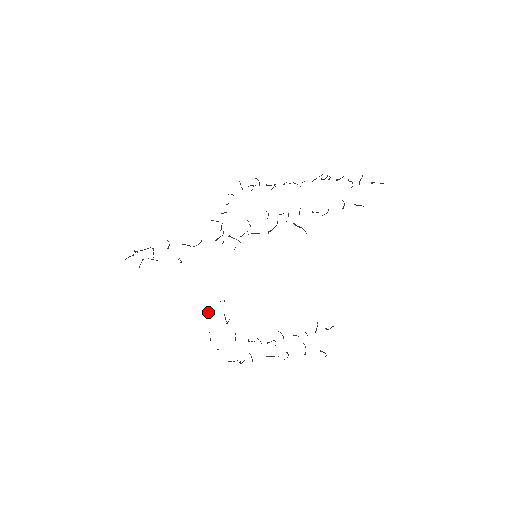
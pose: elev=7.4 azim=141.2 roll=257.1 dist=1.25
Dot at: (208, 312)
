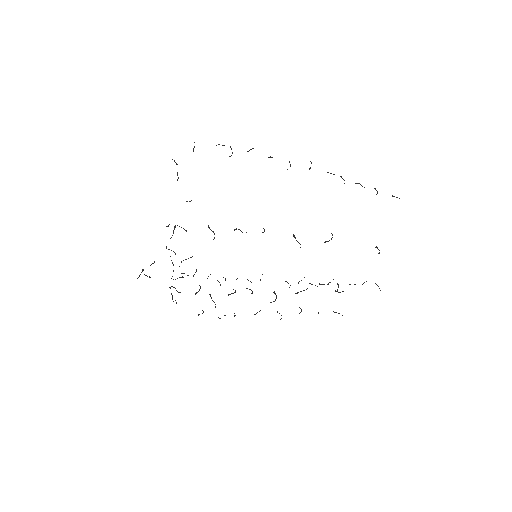
Dot at: (179, 226)
